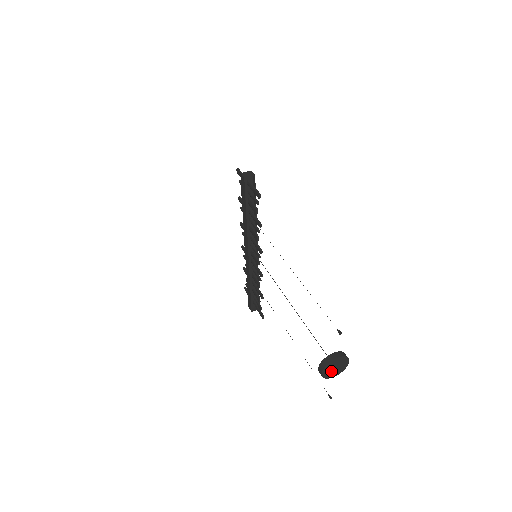
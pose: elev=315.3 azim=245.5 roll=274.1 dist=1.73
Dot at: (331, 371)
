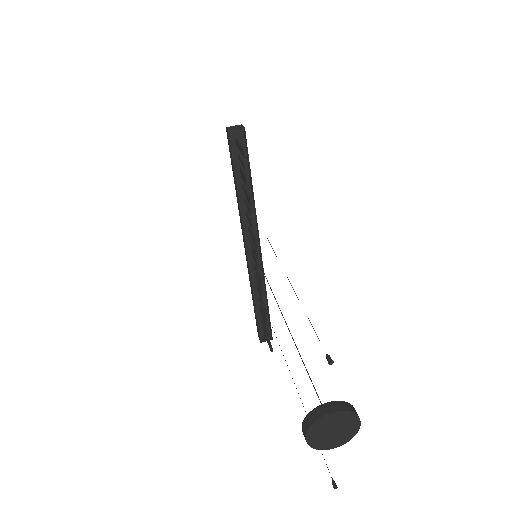
Dot at: (325, 436)
